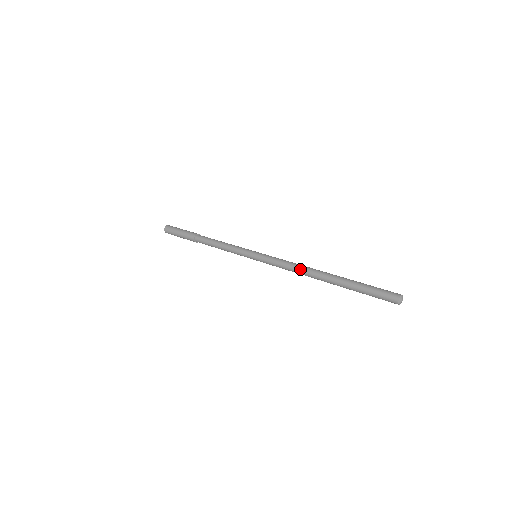
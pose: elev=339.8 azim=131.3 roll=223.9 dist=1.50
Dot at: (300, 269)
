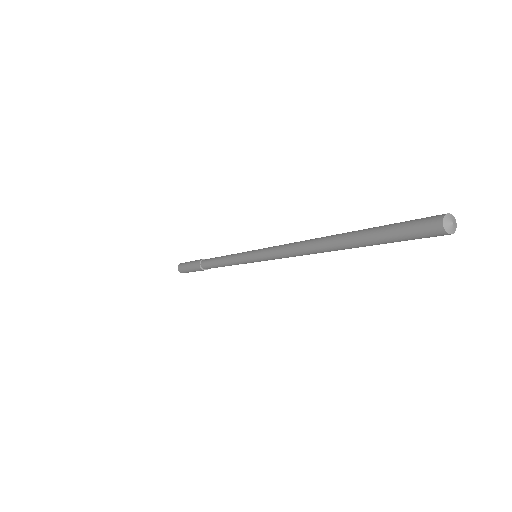
Dot at: (302, 241)
